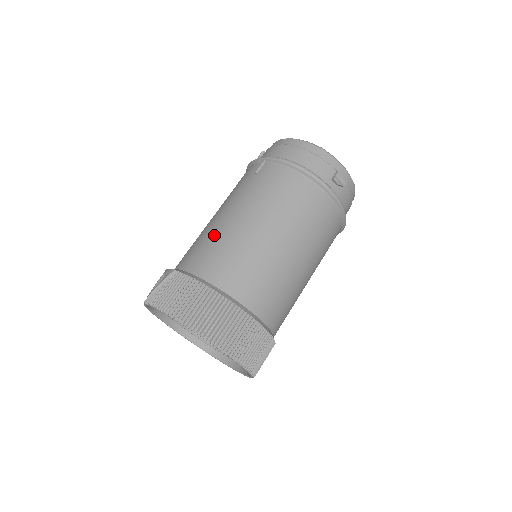
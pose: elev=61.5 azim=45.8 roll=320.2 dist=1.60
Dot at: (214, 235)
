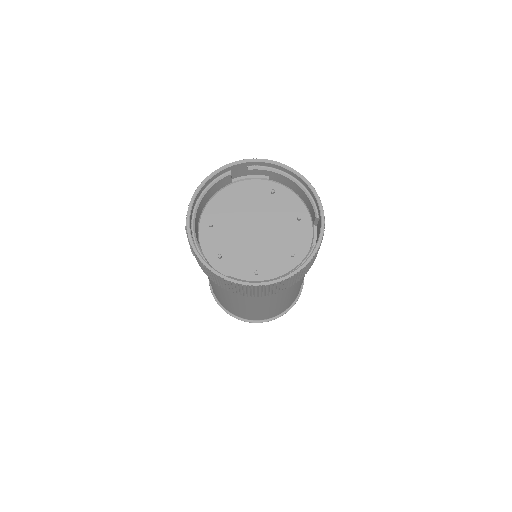
Dot at: occluded
